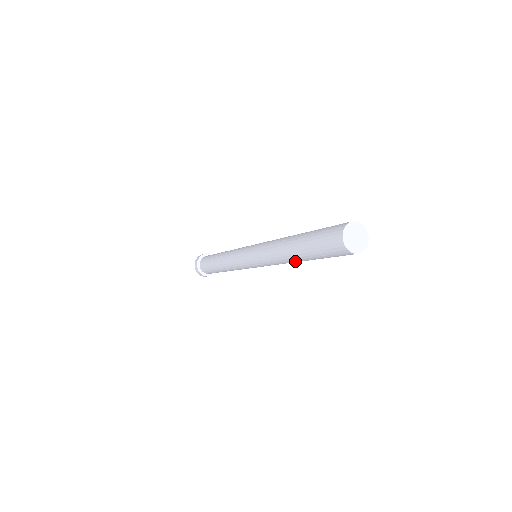
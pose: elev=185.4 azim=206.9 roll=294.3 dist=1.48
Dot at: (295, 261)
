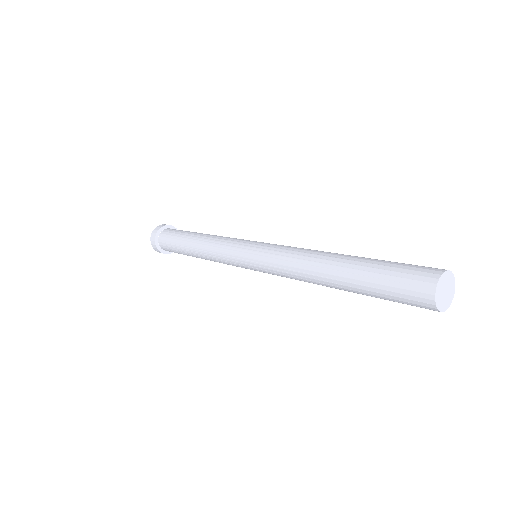
Dot at: occluded
